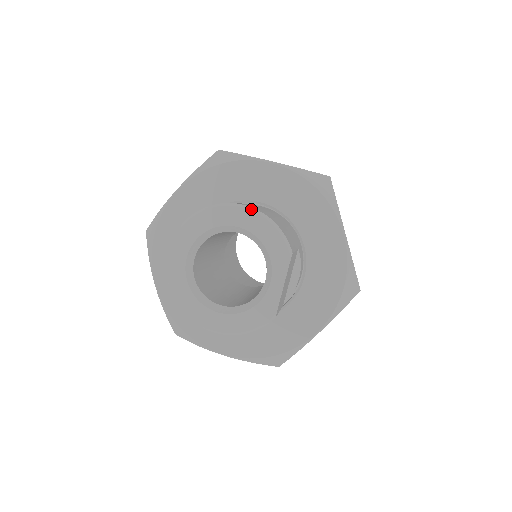
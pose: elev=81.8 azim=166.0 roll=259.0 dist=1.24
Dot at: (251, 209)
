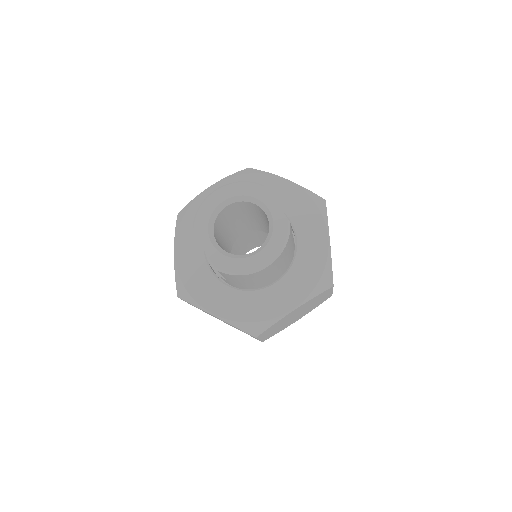
Dot at: (221, 187)
